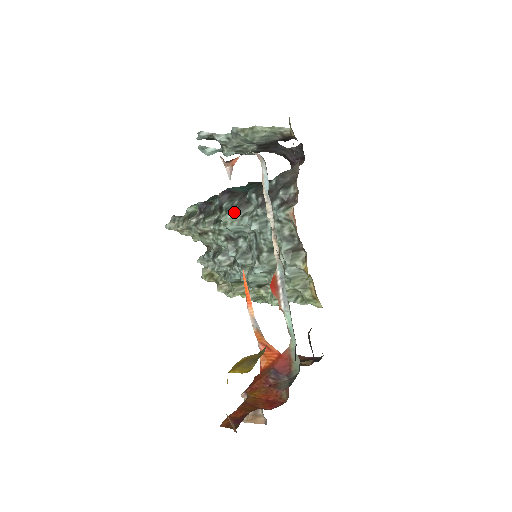
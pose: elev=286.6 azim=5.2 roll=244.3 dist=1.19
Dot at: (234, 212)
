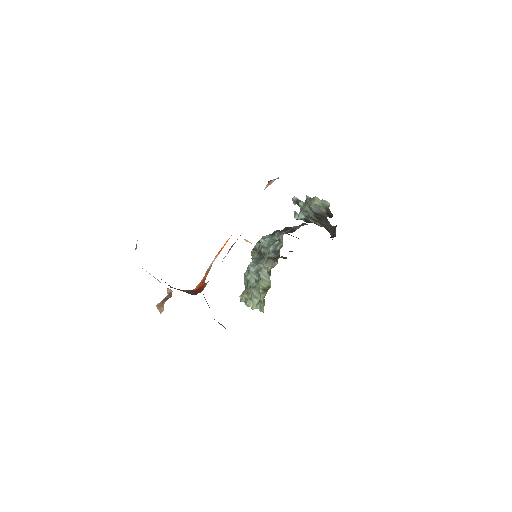
Dot at: (271, 235)
